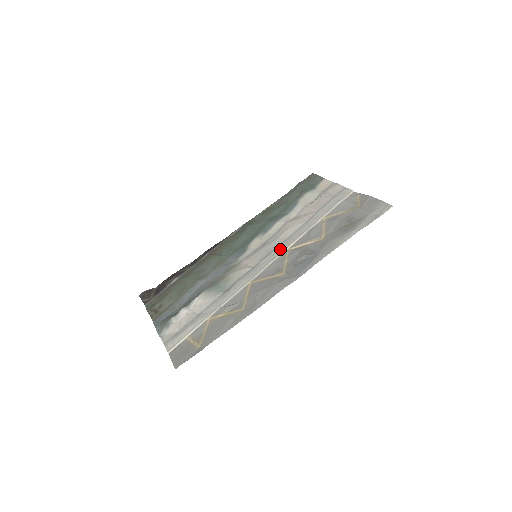
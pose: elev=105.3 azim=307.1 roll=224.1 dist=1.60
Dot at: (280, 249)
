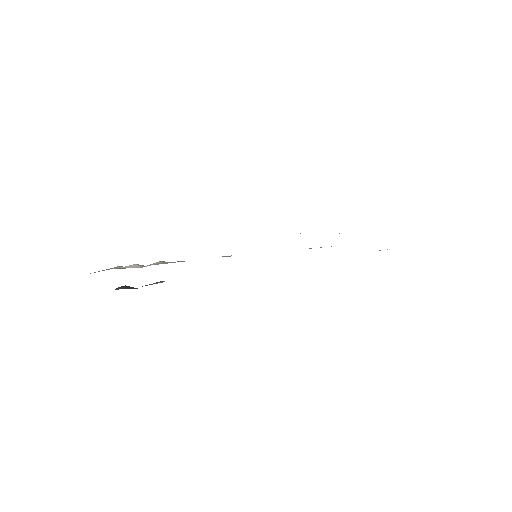
Dot at: occluded
